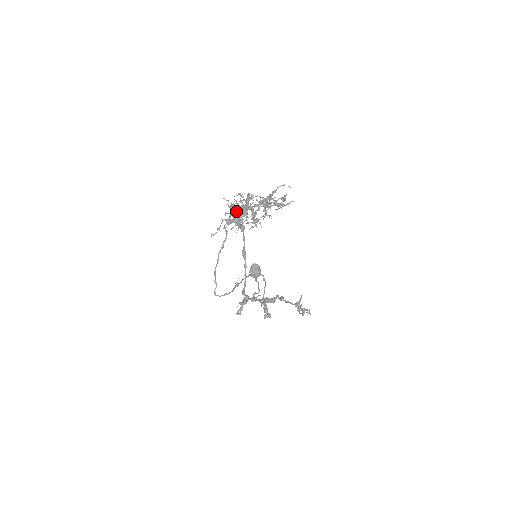
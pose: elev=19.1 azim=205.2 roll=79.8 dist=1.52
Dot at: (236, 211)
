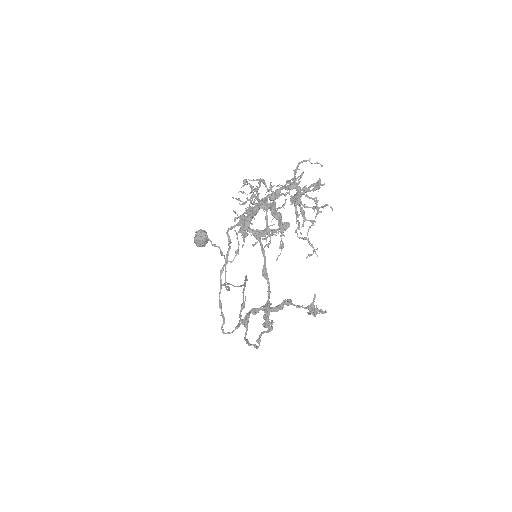
Dot at: occluded
